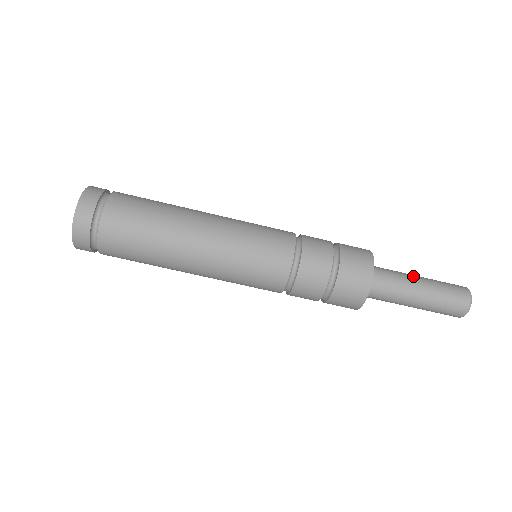
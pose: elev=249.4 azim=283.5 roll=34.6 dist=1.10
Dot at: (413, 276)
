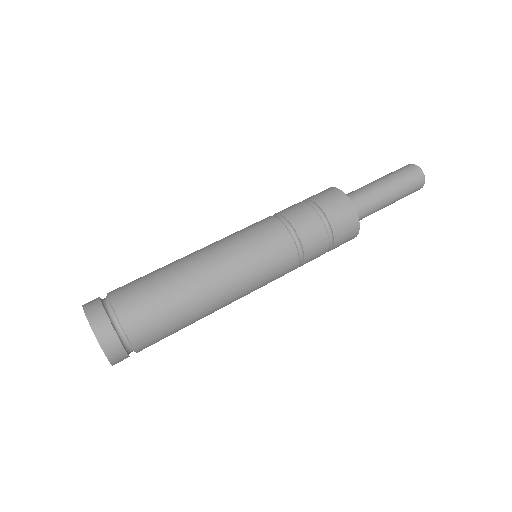
Dot at: (372, 183)
